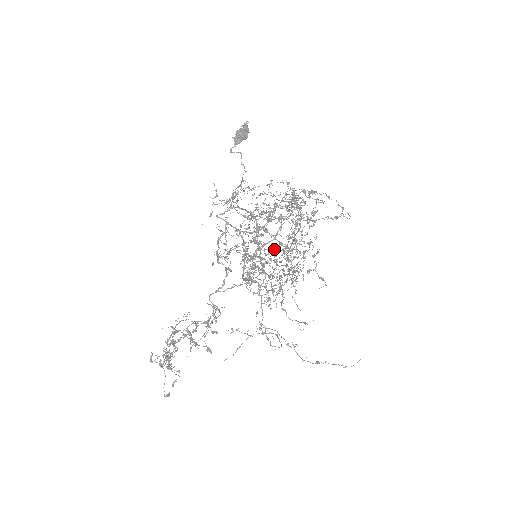
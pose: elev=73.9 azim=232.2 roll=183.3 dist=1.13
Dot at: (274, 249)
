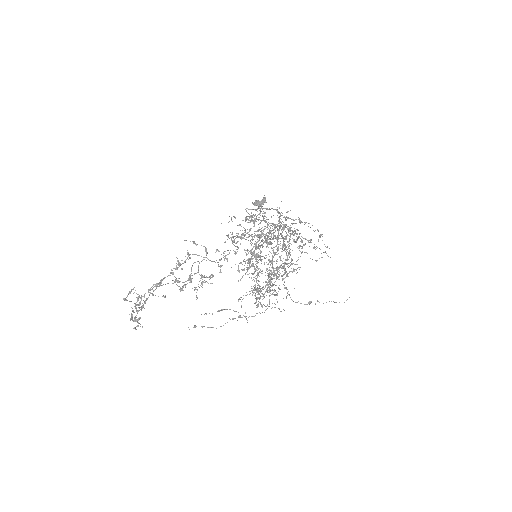
Dot at: (295, 223)
